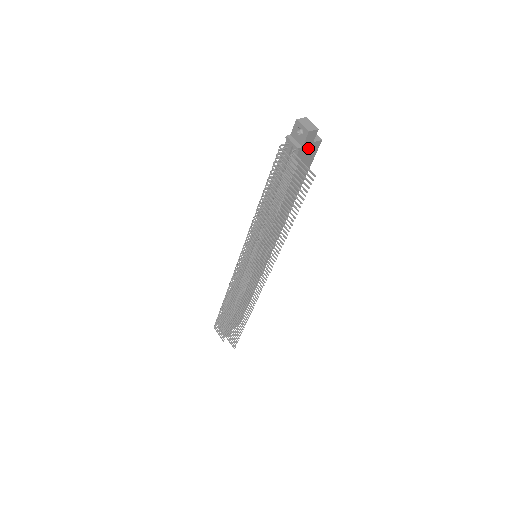
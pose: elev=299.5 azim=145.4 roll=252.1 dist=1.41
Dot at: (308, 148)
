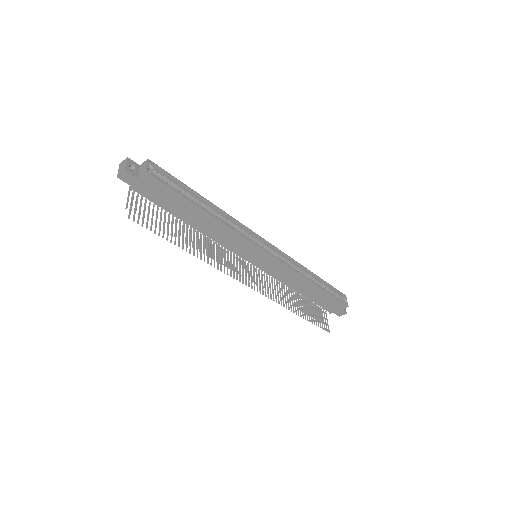
Dot at: (142, 184)
